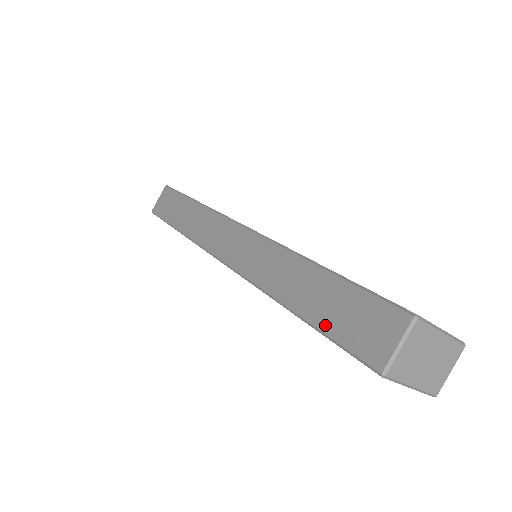
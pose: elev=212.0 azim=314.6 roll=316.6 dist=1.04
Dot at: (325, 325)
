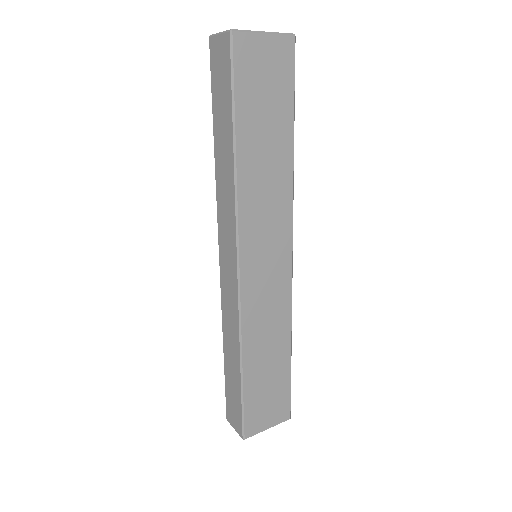
Dot at: (227, 383)
